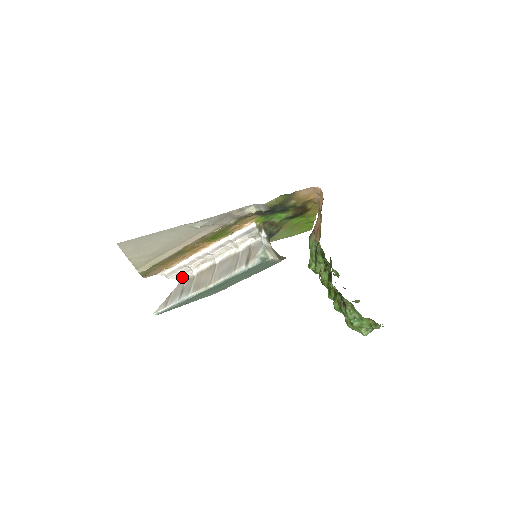
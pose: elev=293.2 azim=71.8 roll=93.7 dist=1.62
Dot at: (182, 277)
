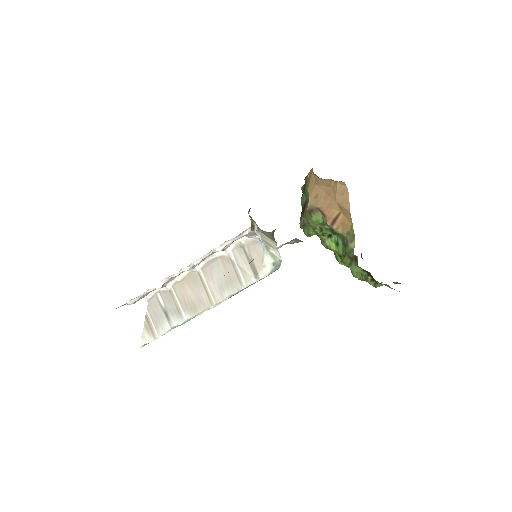
Dot at: (150, 294)
